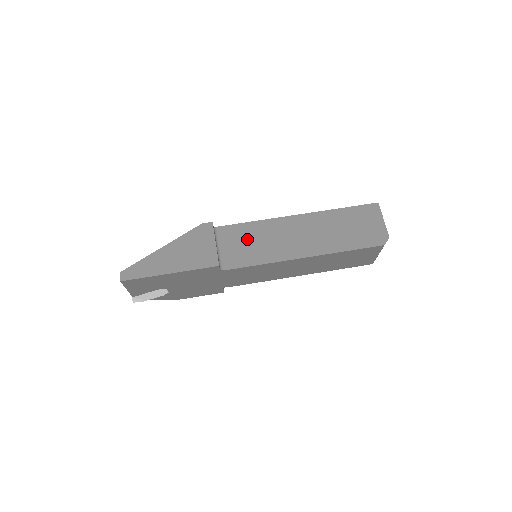
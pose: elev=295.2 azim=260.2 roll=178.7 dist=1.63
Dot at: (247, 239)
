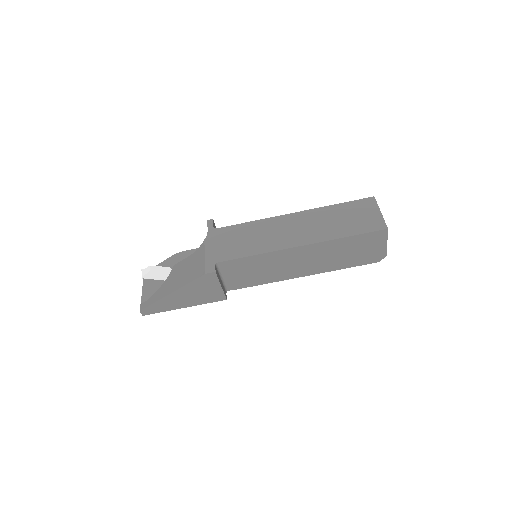
Dot at: (249, 269)
